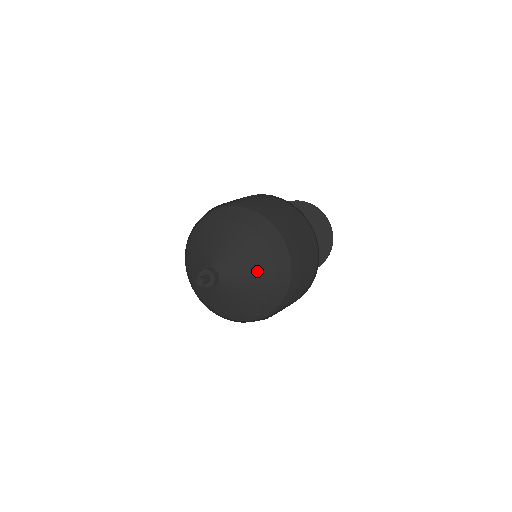
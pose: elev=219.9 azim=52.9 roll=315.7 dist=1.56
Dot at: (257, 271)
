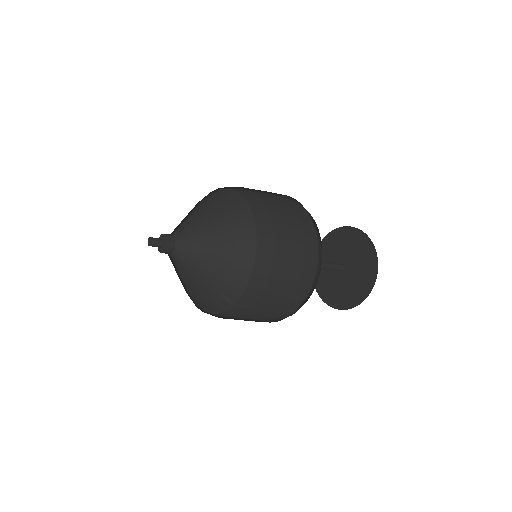
Dot at: (216, 241)
